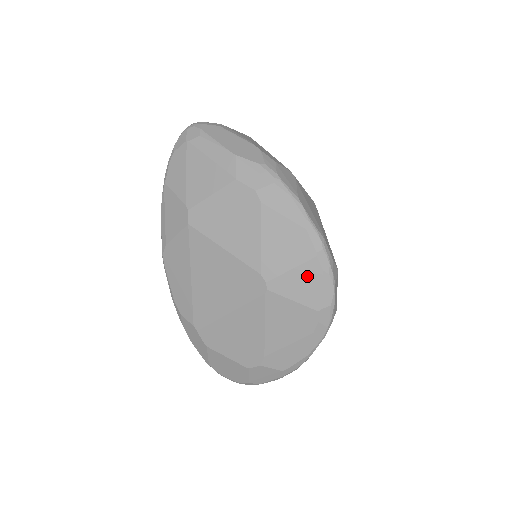
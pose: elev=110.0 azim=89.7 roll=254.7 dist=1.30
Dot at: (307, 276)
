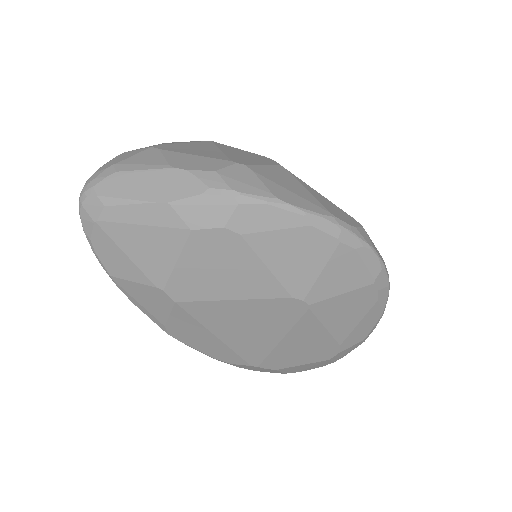
Dot at: (342, 265)
